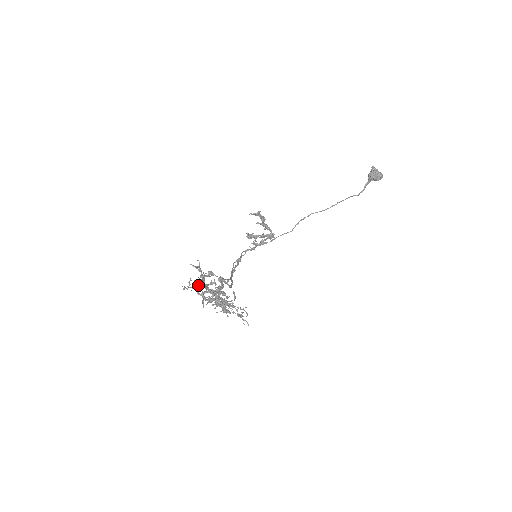
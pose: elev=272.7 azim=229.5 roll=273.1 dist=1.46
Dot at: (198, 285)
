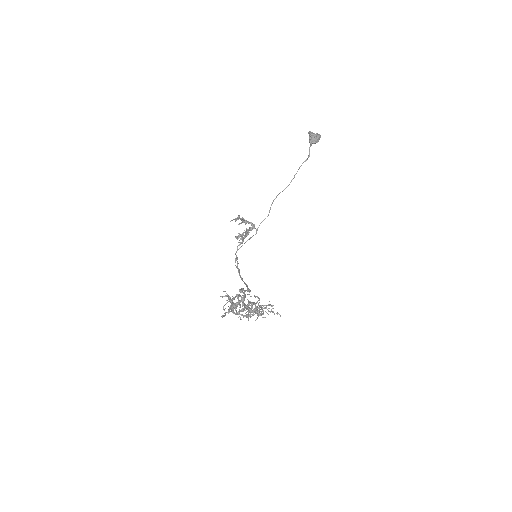
Dot at: (232, 308)
